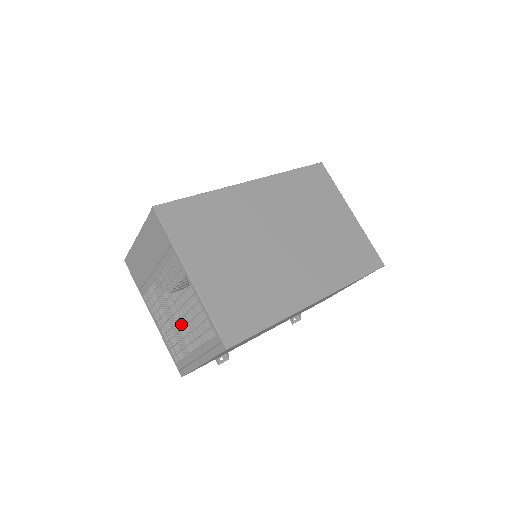
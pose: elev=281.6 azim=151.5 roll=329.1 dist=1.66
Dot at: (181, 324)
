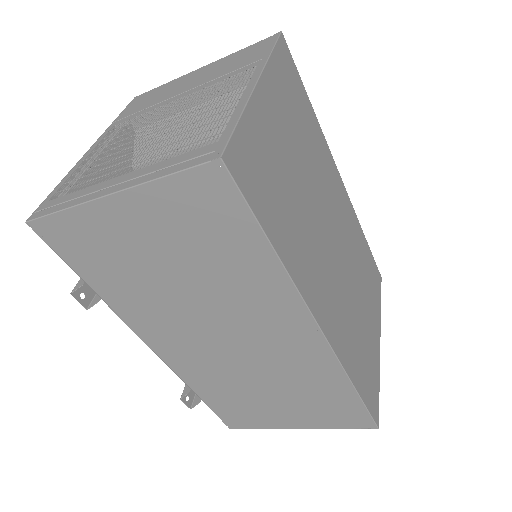
Dot at: occluded
